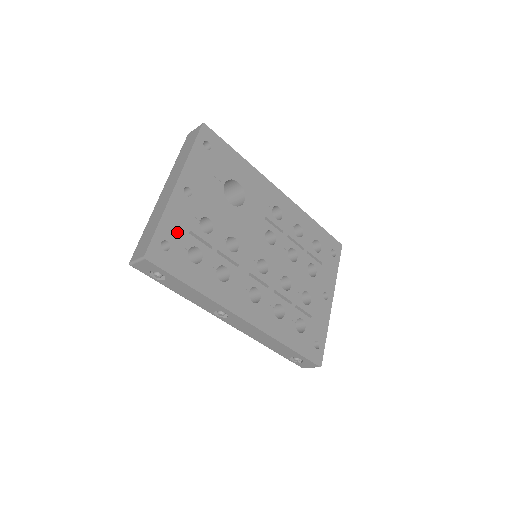
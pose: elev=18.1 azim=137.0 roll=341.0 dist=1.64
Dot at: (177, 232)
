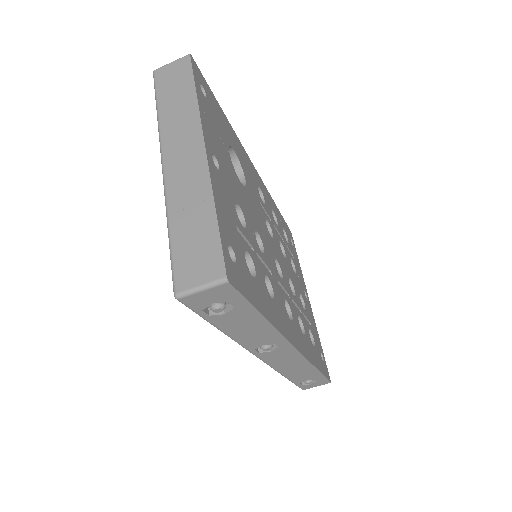
Dot at: (230, 229)
